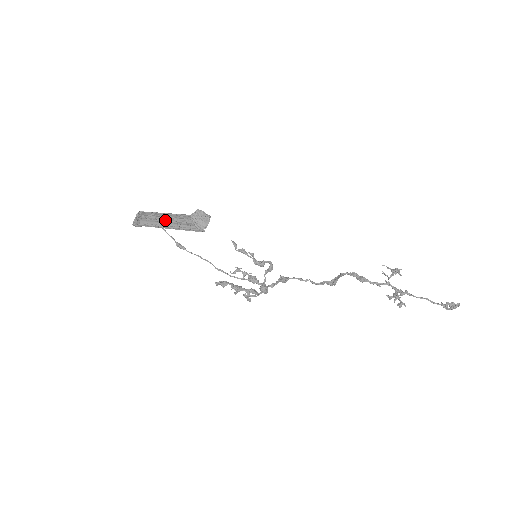
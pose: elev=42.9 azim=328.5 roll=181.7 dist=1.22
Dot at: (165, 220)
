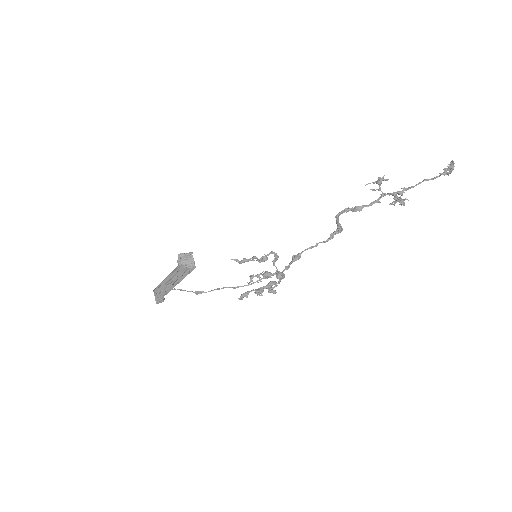
Dot at: (172, 282)
